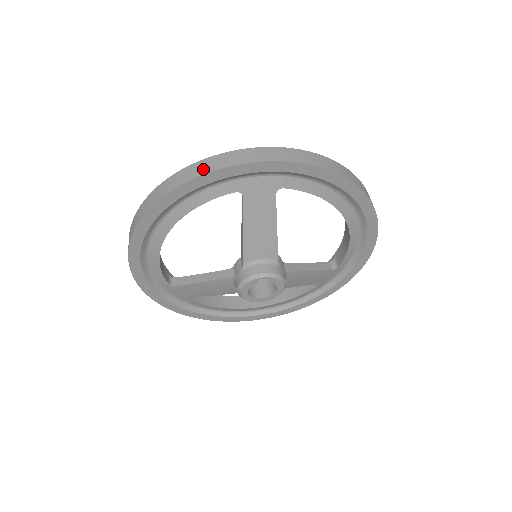
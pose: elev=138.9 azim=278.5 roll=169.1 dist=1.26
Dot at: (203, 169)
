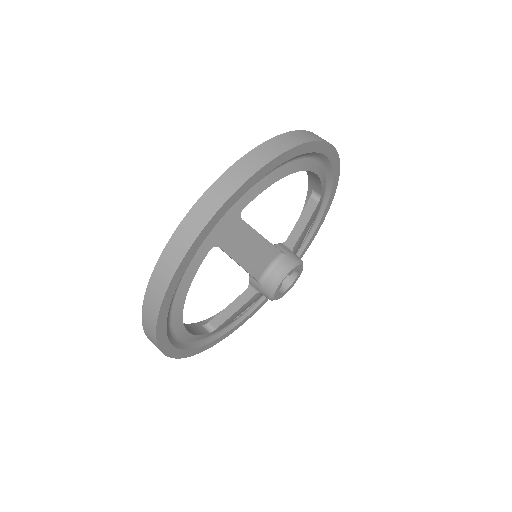
Dot at: (171, 265)
